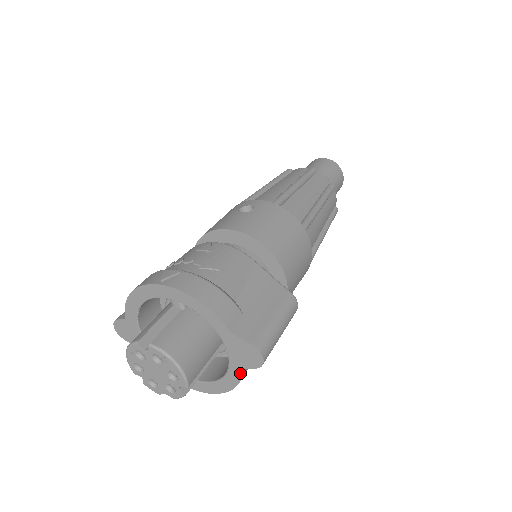
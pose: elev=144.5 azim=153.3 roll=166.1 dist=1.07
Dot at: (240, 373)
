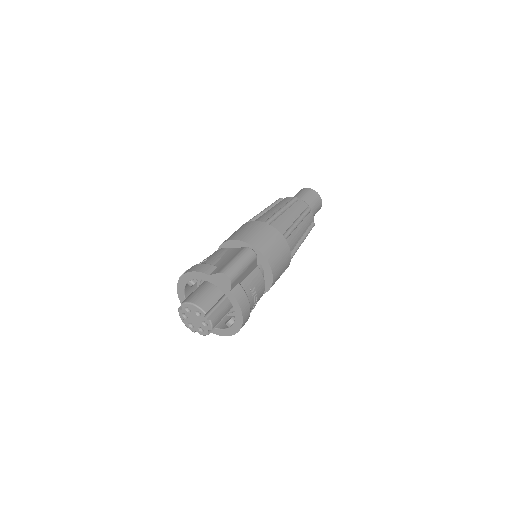
Dot at: (232, 296)
